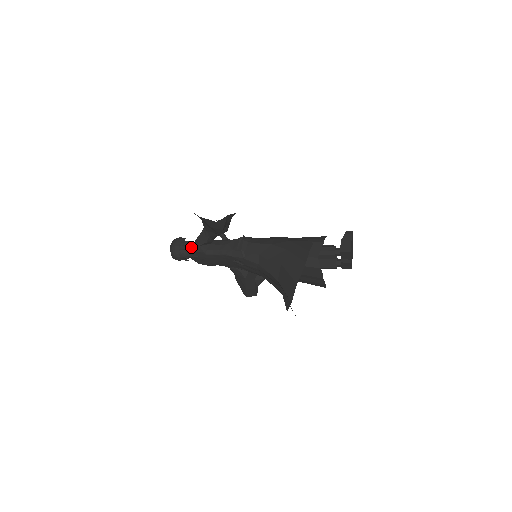
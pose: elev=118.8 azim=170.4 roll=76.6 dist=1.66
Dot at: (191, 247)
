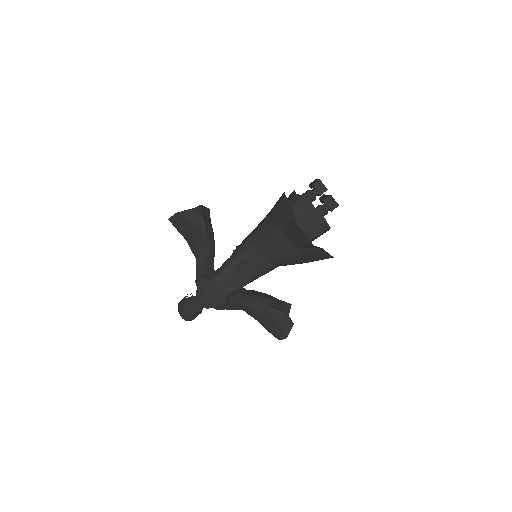
Dot at: (196, 293)
